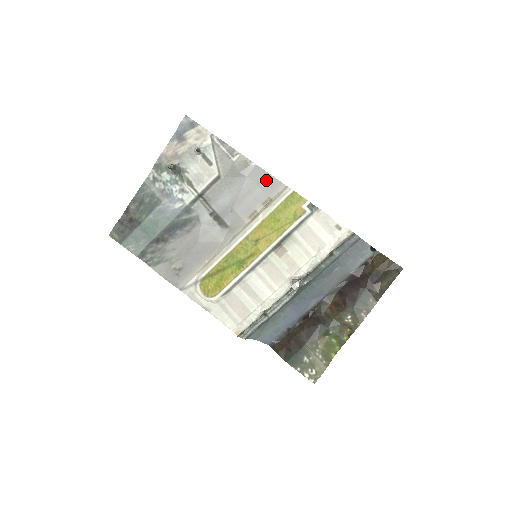
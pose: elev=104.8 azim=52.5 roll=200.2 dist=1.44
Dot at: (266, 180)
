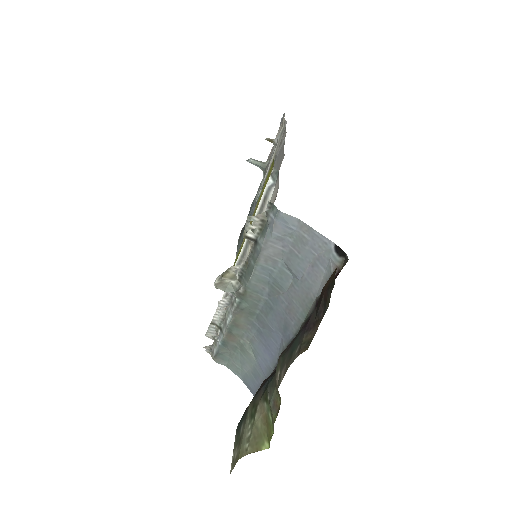
Dot at: (281, 155)
